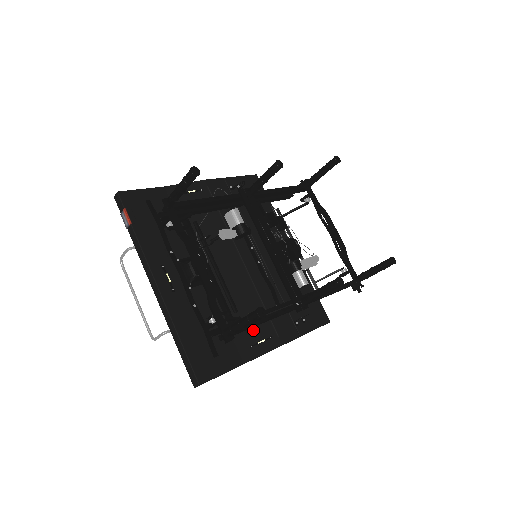
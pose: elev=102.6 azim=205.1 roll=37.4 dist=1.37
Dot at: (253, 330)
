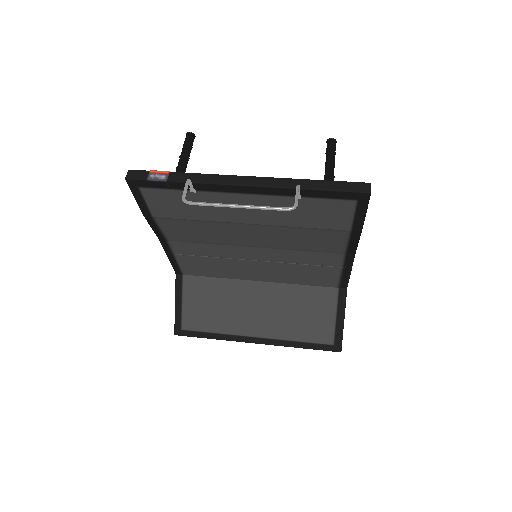
Dot at: occluded
